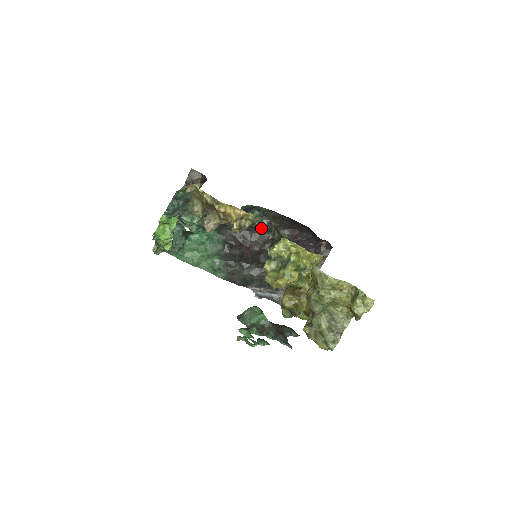
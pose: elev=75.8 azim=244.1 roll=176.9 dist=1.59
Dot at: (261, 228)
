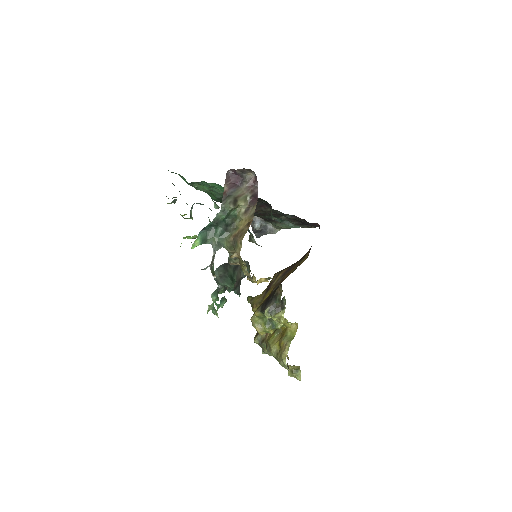
Dot at: occluded
